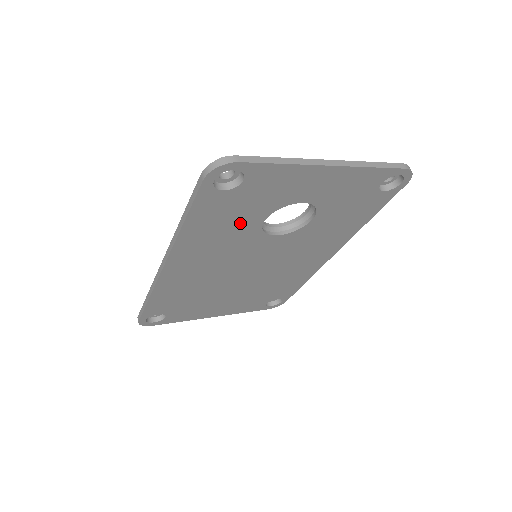
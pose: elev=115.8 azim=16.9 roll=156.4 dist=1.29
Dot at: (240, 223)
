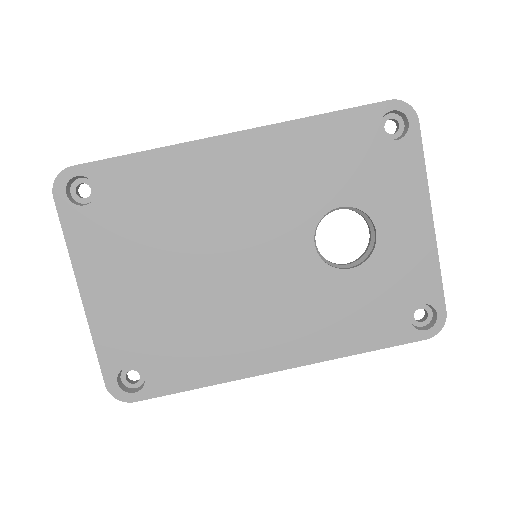
Dot at: (331, 180)
